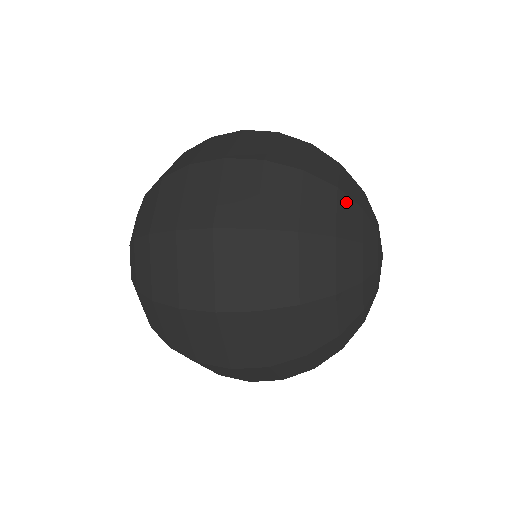
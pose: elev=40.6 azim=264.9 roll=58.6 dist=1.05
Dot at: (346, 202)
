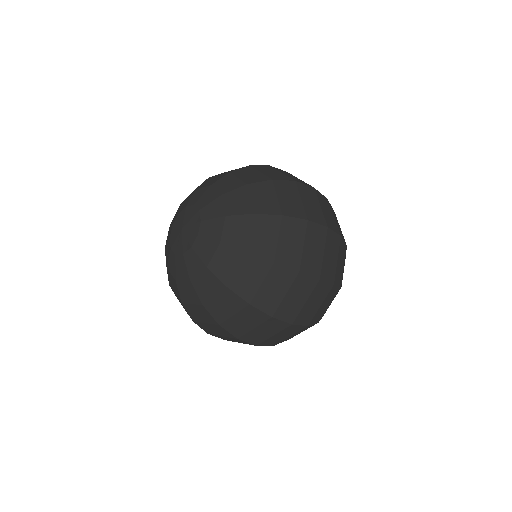
Dot at: occluded
